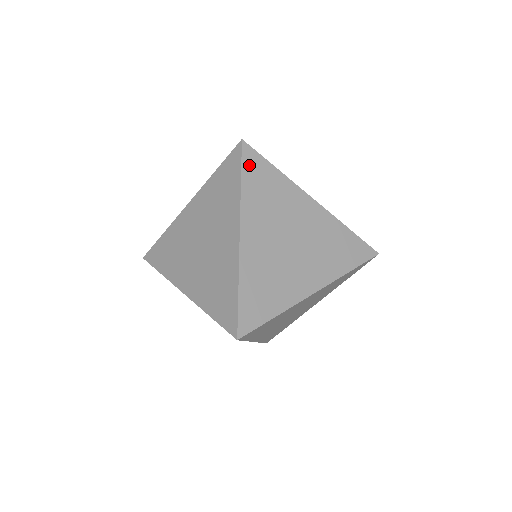
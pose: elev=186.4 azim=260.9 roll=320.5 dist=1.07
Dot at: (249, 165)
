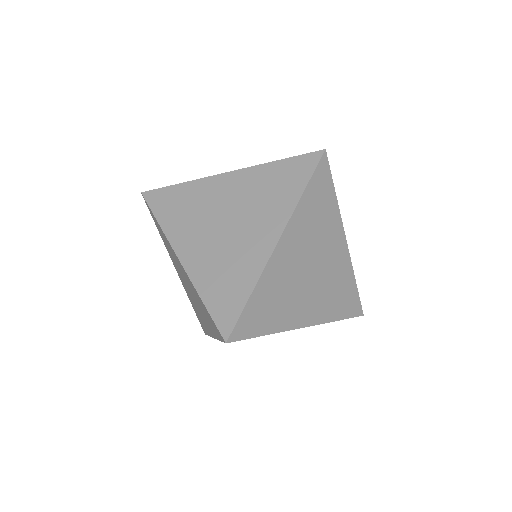
Dot at: (157, 204)
